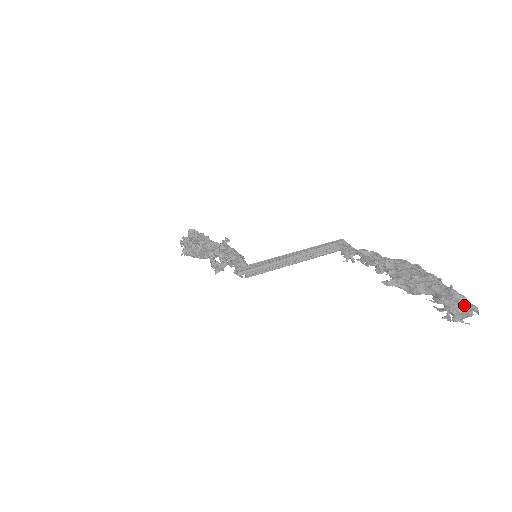
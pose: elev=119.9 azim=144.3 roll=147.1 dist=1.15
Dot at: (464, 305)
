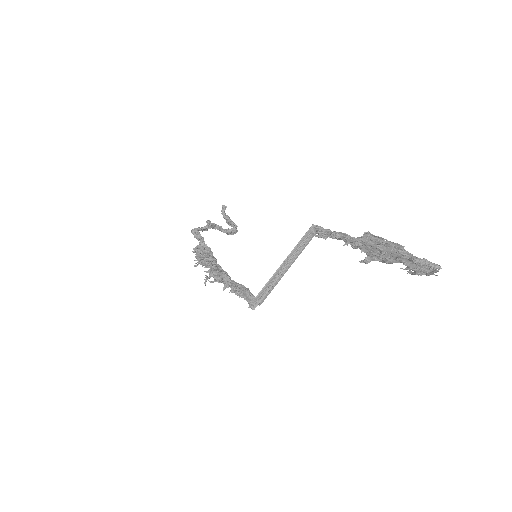
Dot at: (428, 269)
